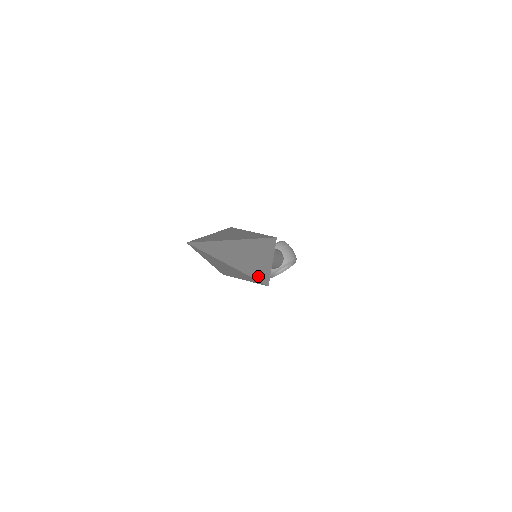
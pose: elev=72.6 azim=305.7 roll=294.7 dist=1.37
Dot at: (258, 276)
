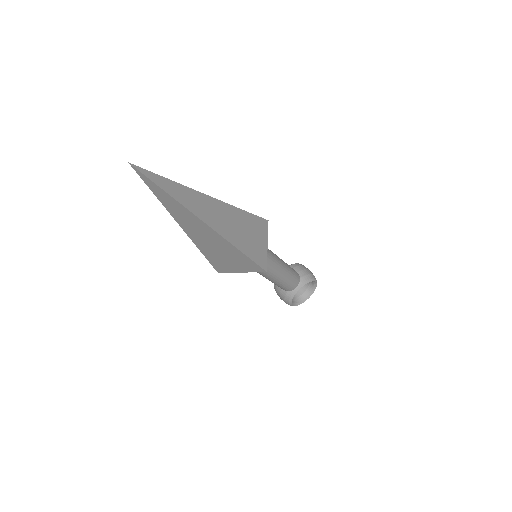
Dot at: (247, 252)
